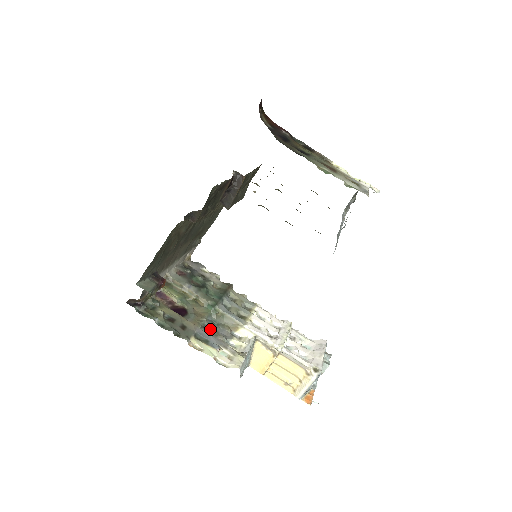
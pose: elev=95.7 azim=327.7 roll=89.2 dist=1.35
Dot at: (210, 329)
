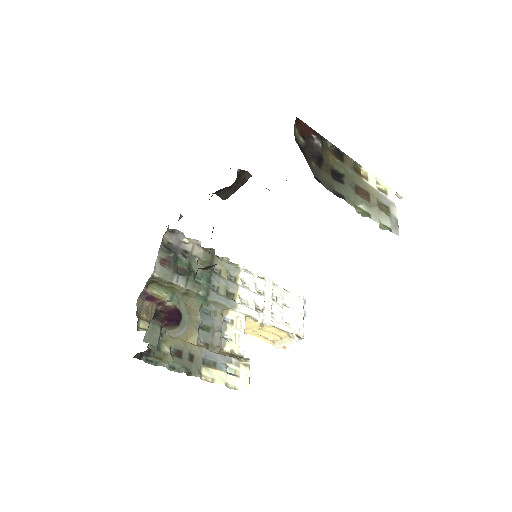
Dot at: (205, 326)
